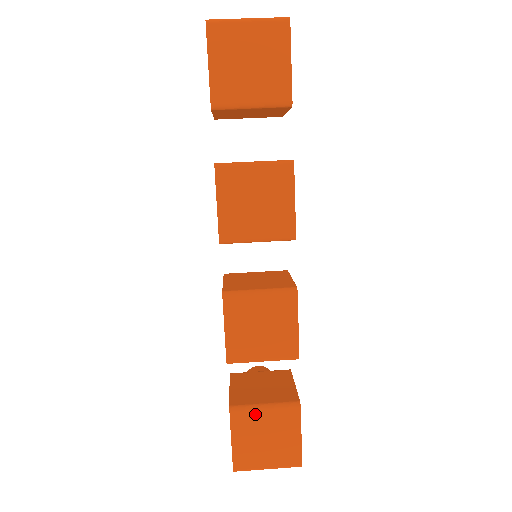
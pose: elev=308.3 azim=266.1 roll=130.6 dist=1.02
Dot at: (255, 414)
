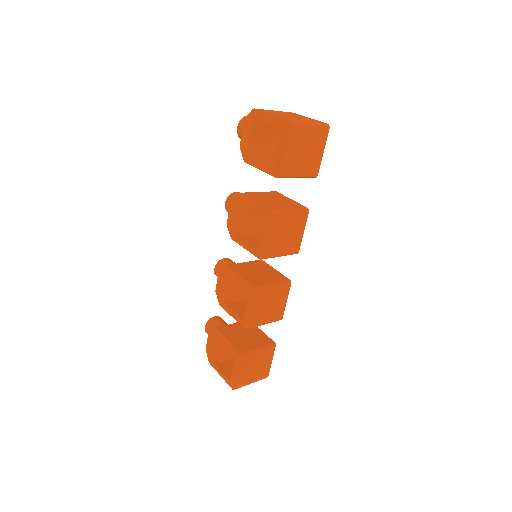
Dot at: (254, 355)
